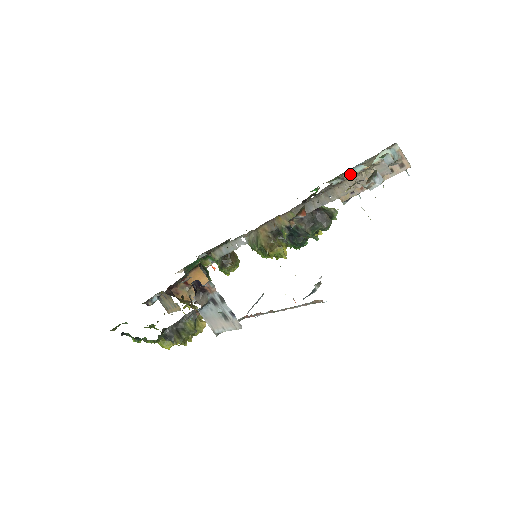
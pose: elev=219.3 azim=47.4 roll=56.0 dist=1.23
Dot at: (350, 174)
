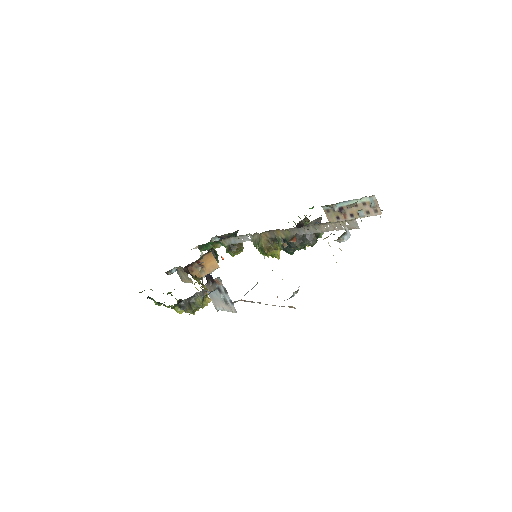
Dot at: (338, 206)
